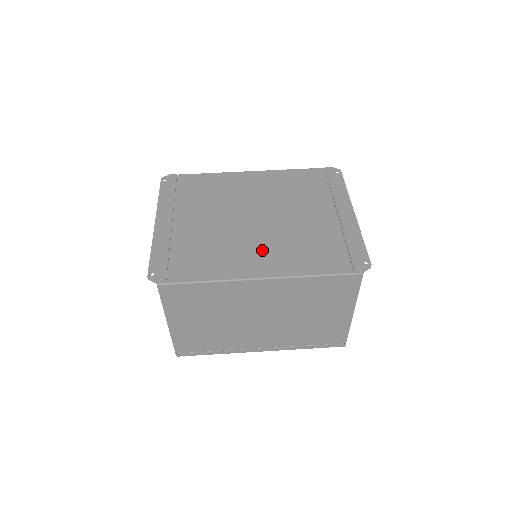
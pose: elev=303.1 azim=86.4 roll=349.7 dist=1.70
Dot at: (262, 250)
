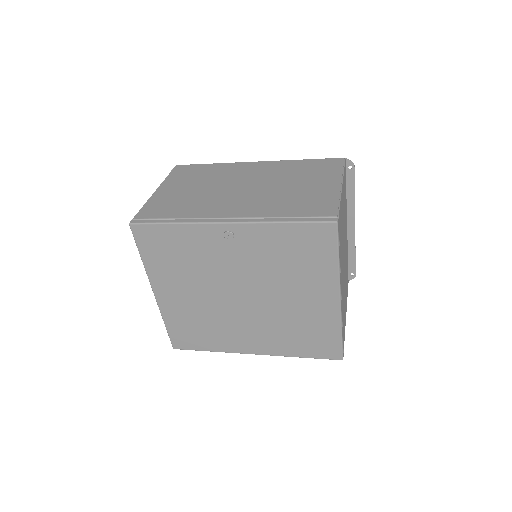
Dot at: occluded
